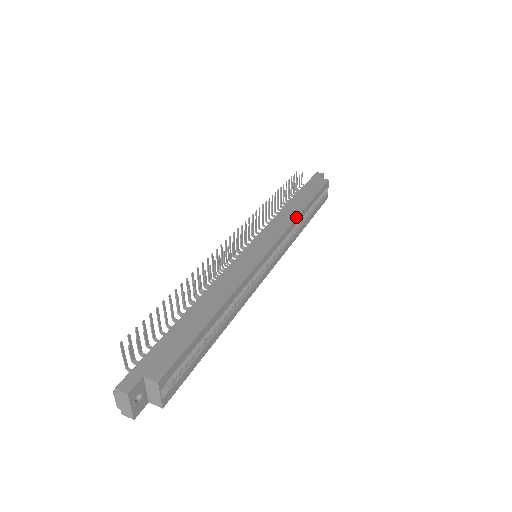
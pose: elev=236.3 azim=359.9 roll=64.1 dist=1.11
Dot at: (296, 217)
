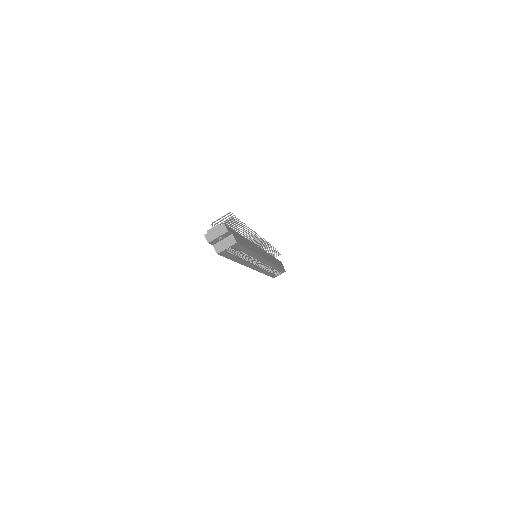
Dot at: occluded
